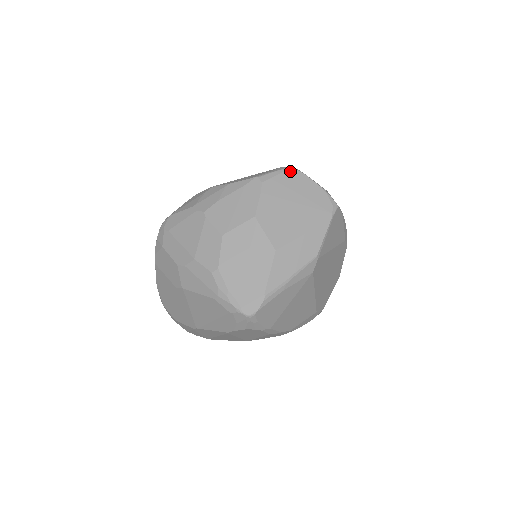
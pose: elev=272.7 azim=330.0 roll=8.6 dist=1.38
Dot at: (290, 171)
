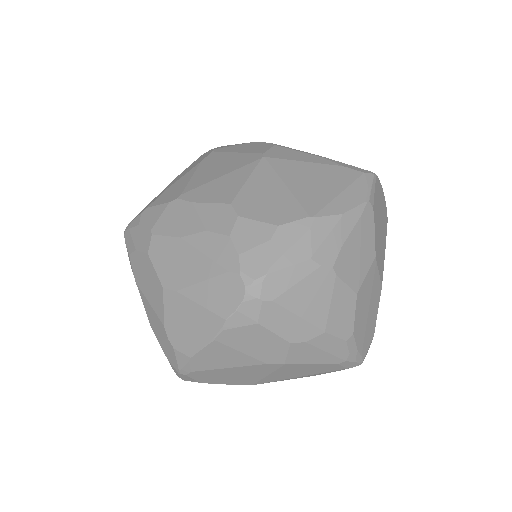
Dot at: (376, 180)
